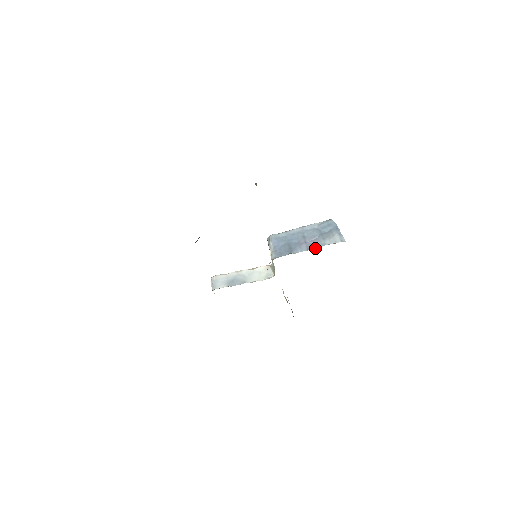
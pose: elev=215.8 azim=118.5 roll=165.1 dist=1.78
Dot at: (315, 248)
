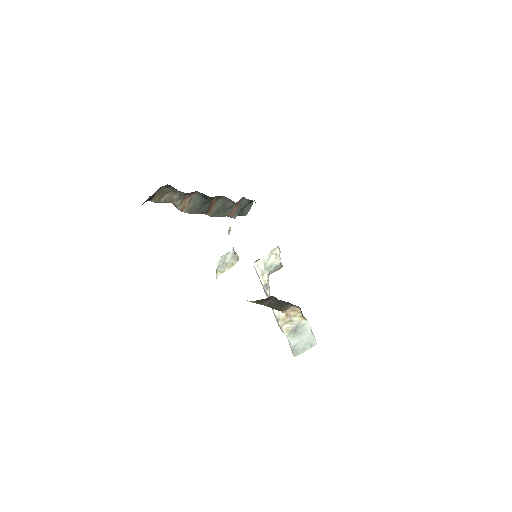
Dot at: occluded
